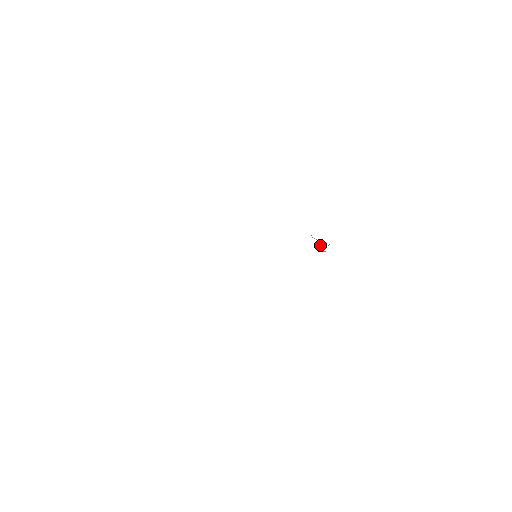
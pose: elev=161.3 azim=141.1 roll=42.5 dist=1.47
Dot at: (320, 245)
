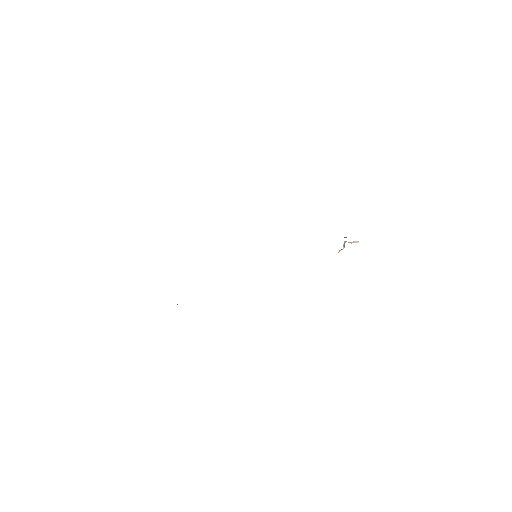
Dot at: (344, 244)
